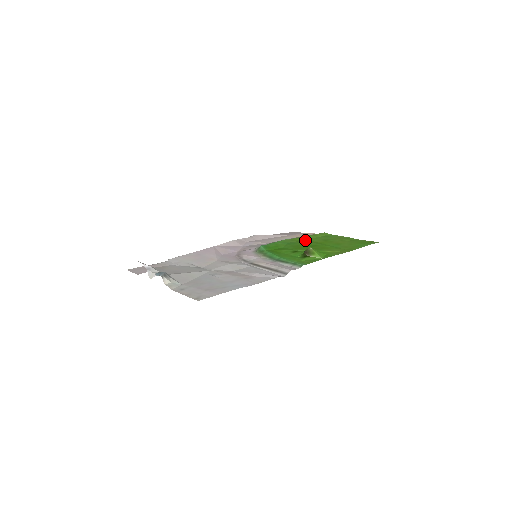
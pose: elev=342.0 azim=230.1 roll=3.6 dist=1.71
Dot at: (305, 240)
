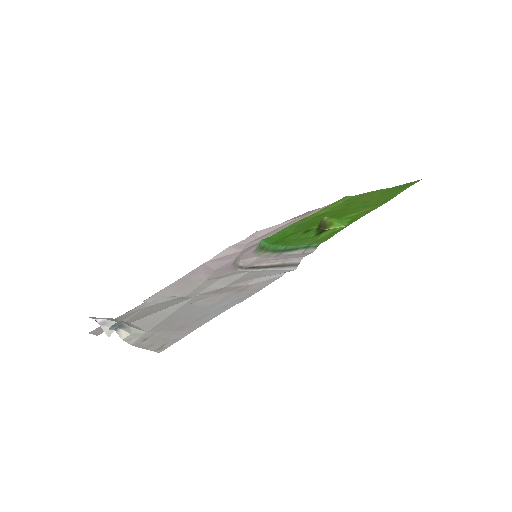
Dot at: (321, 214)
